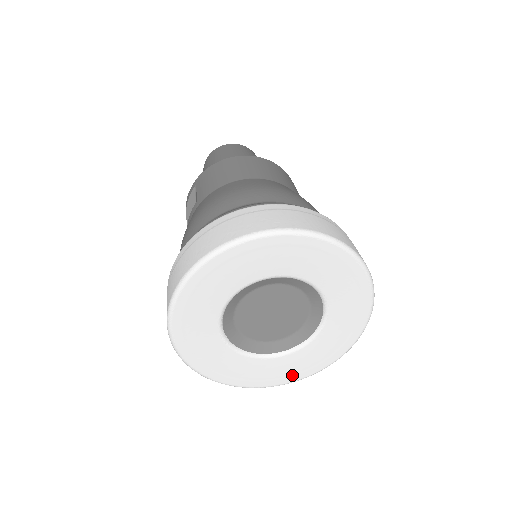
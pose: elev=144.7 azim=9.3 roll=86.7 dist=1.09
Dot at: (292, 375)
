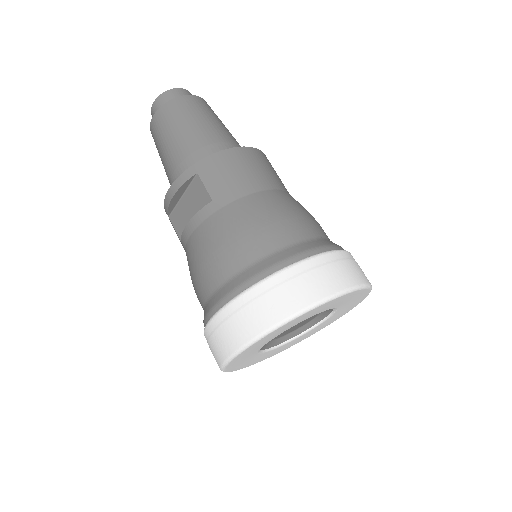
Dot at: (275, 353)
